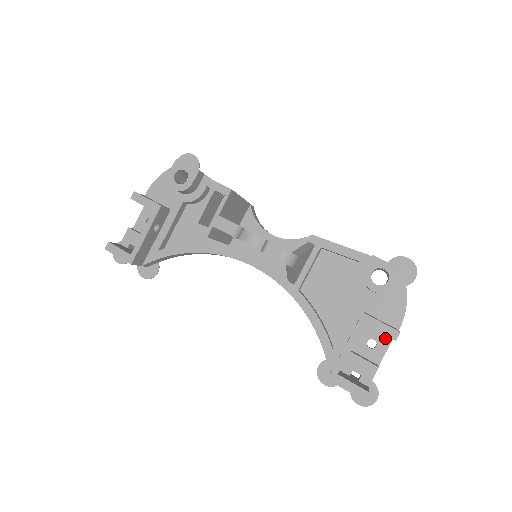
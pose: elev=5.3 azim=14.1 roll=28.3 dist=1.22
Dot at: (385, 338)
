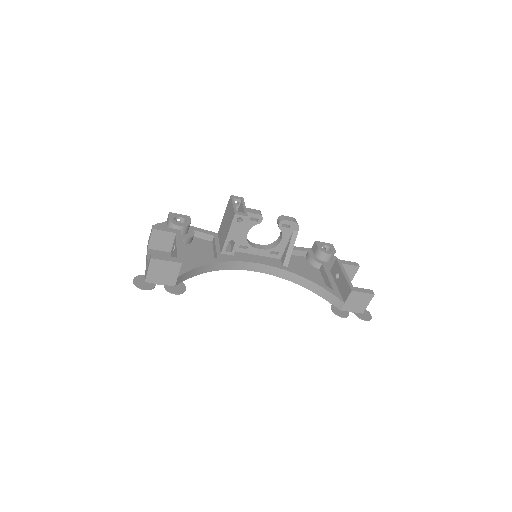
Dot at: occluded
